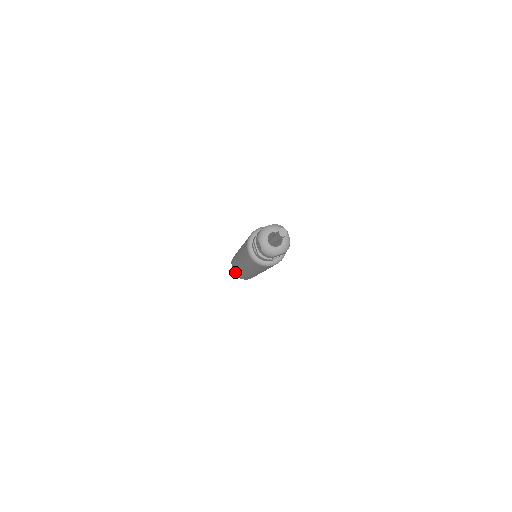
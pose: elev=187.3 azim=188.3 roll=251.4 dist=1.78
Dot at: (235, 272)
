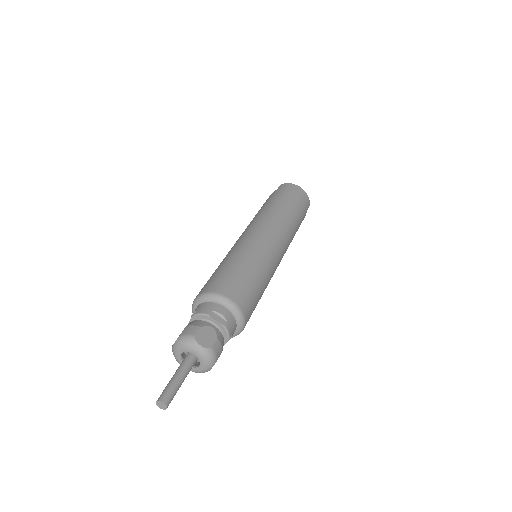
Dot at: occluded
